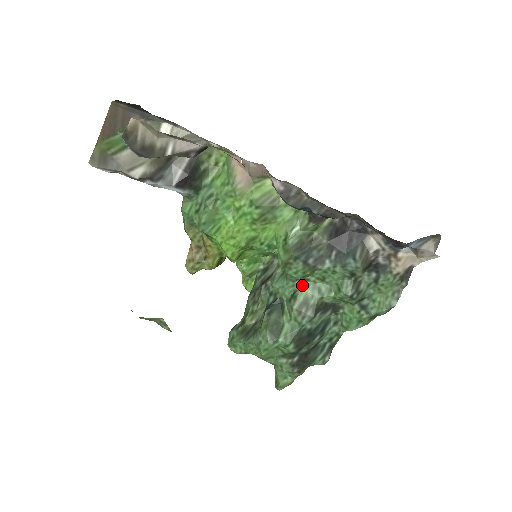
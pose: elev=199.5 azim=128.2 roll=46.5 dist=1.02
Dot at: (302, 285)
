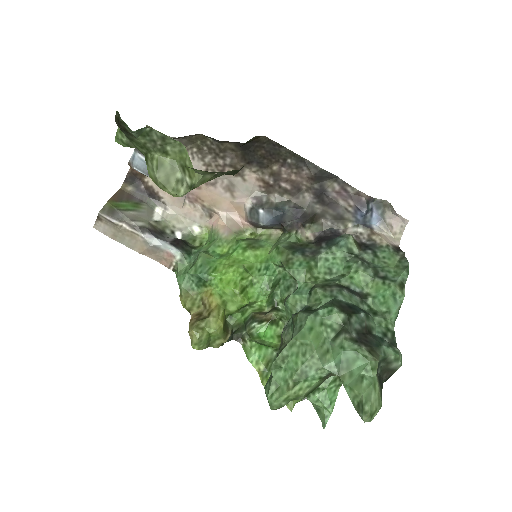
Dot at: (314, 282)
